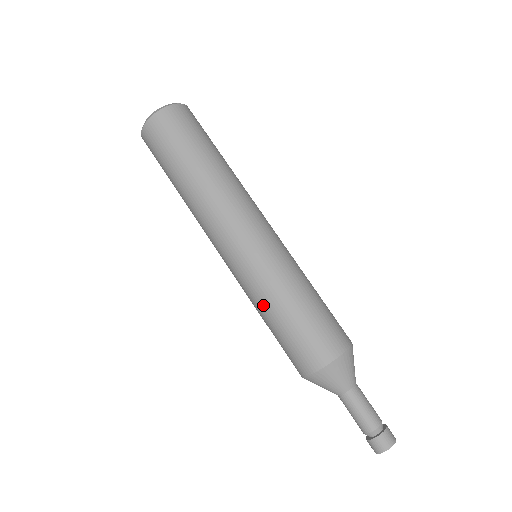
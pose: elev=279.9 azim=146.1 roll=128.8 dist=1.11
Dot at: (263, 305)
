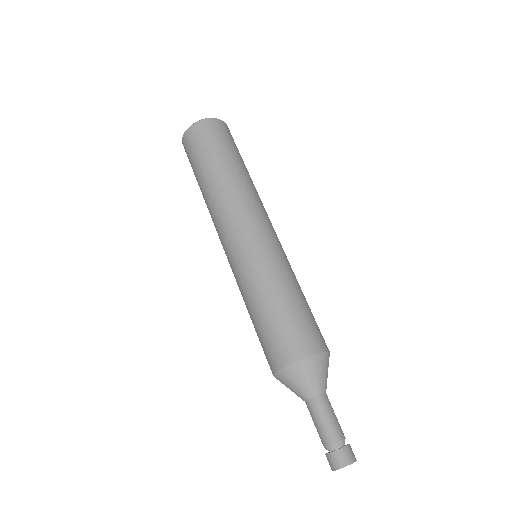
Dot at: occluded
